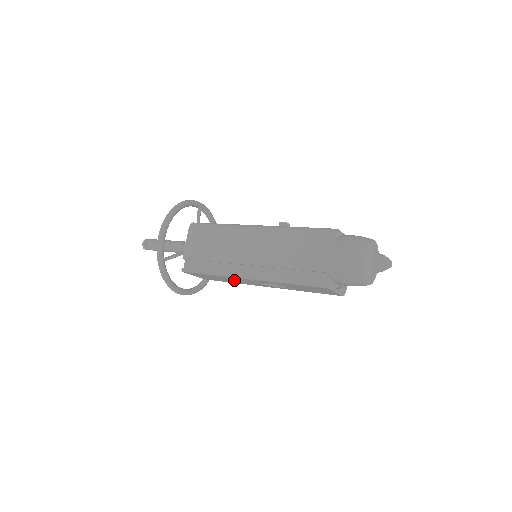
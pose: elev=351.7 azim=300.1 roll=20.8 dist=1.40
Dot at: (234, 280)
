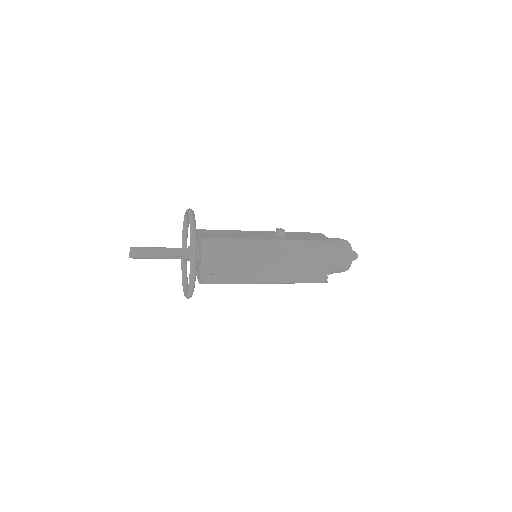
Dot at: occluded
